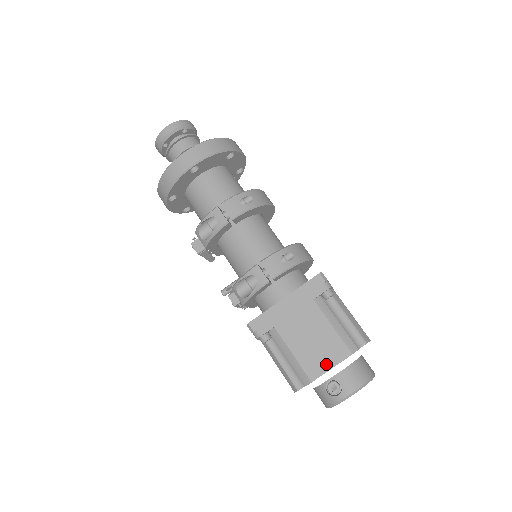
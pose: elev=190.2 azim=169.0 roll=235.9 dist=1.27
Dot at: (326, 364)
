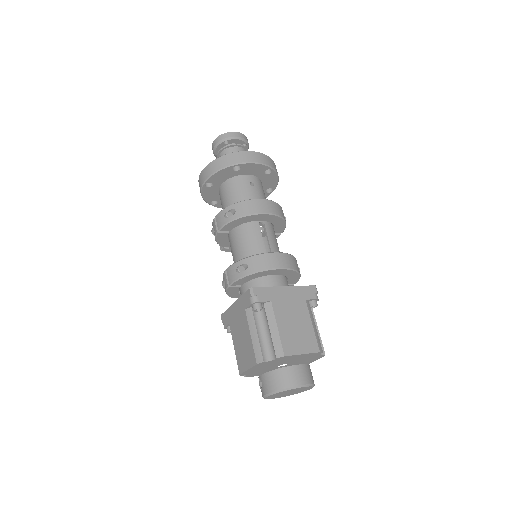
Dot at: (246, 365)
